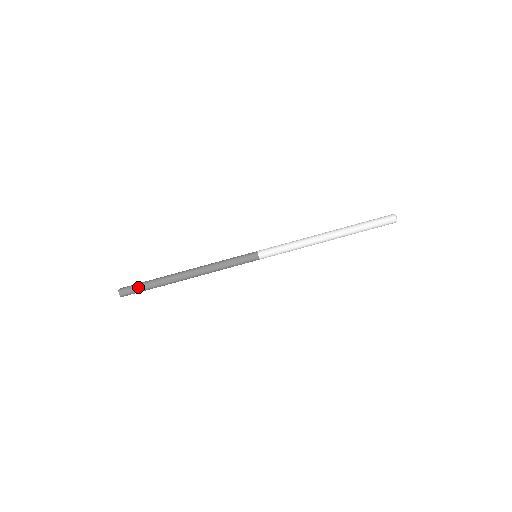
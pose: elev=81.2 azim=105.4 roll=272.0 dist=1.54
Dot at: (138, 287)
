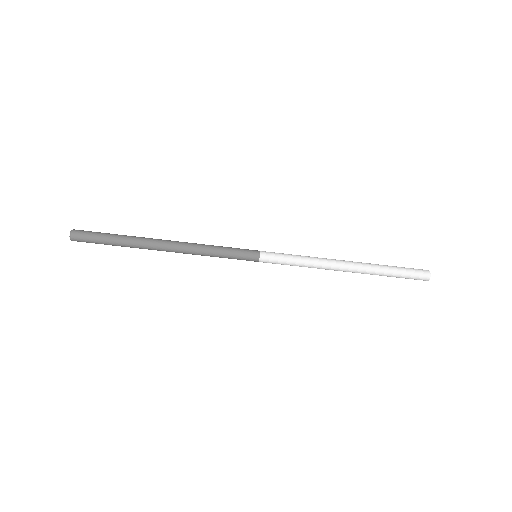
Dot at: (98, 234)
